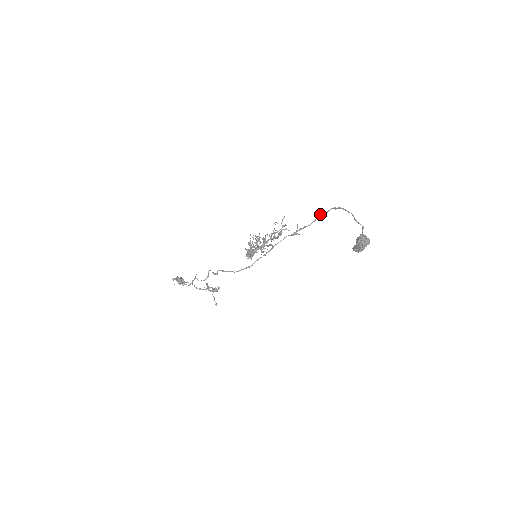
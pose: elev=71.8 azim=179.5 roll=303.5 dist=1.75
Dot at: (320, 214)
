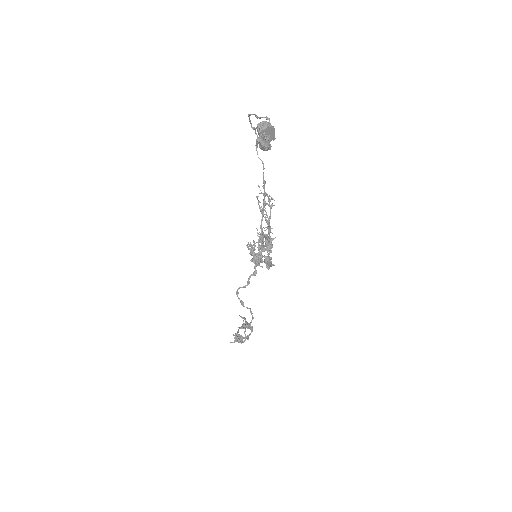
Dot at: (257, 151)
